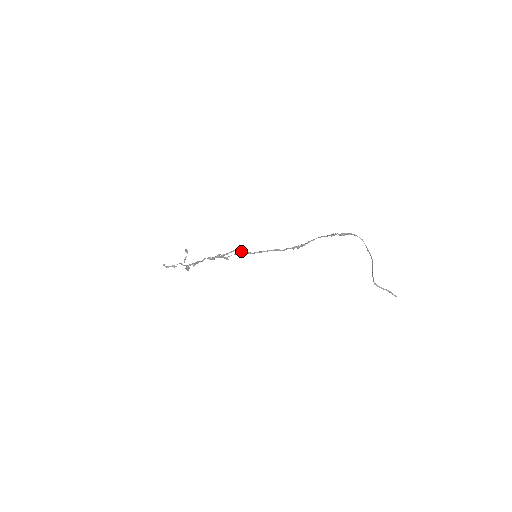
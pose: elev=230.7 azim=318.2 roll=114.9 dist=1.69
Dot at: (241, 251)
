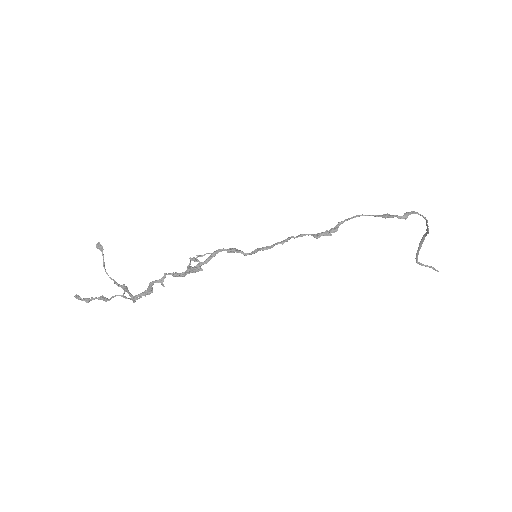
Dot at: (228, 251)
